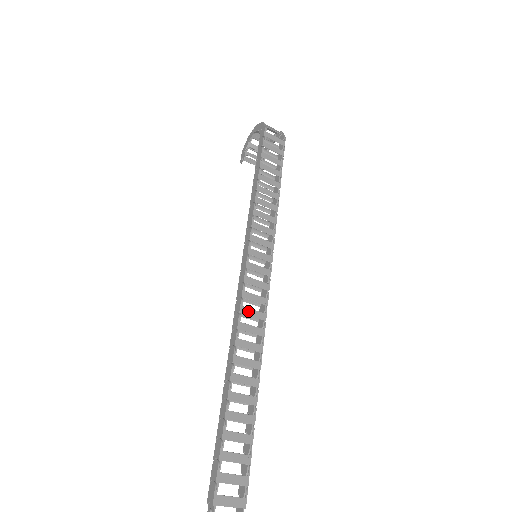
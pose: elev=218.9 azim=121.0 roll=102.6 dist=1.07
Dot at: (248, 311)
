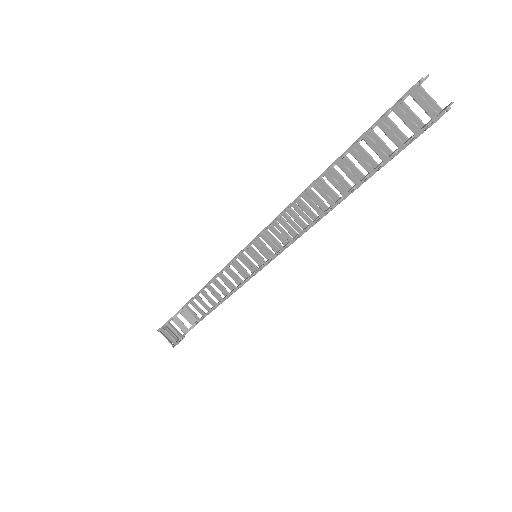
Dot at: (293, 214)
